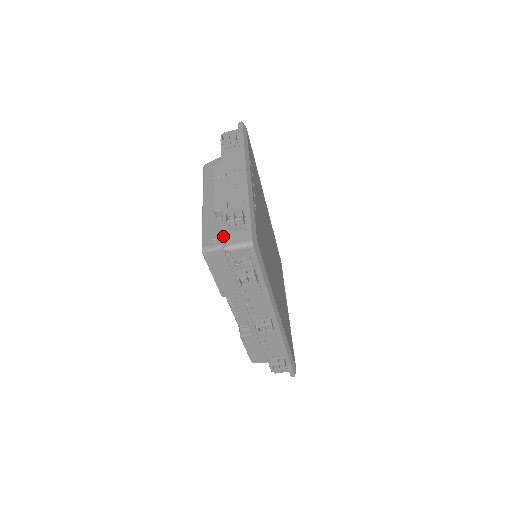
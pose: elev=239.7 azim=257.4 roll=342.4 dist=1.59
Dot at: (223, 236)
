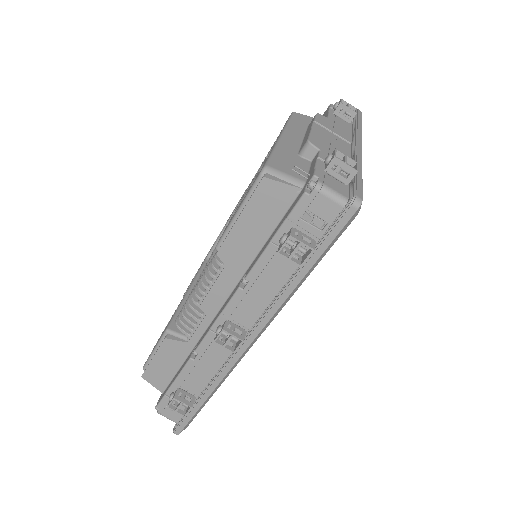
Dot at: (316, 169)
